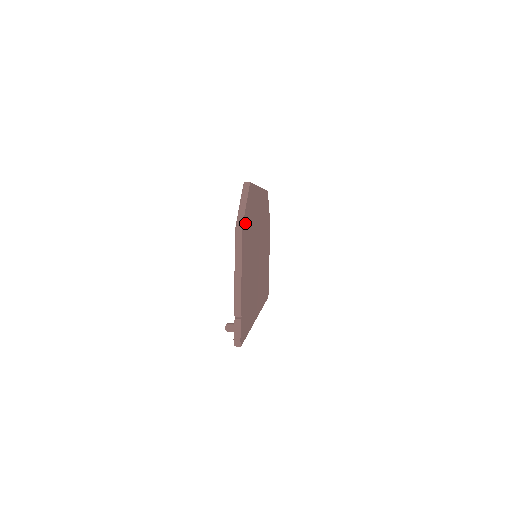
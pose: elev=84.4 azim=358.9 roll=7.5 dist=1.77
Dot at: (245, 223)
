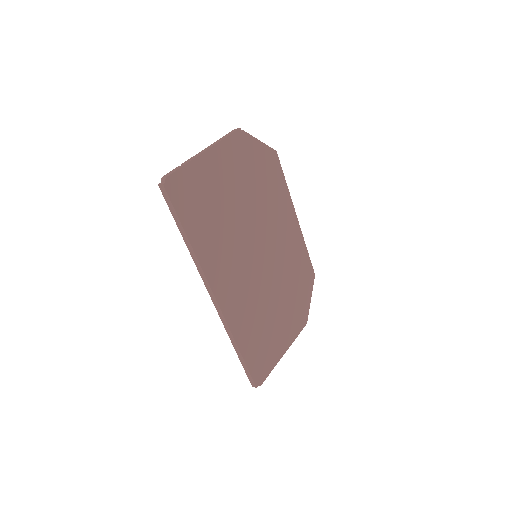
Dot at: (248, 144)
